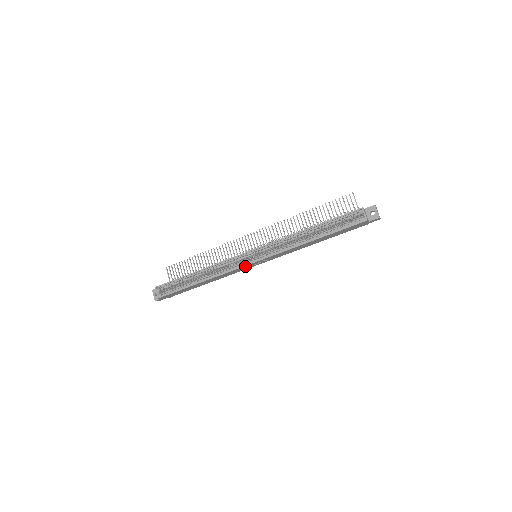
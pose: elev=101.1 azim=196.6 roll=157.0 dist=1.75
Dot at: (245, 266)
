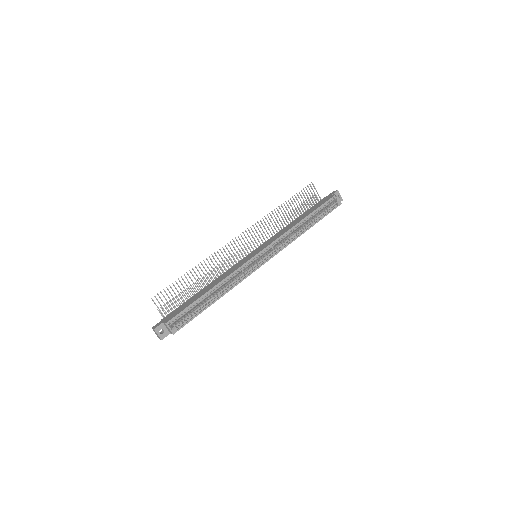
Dot at: (257, 268)
